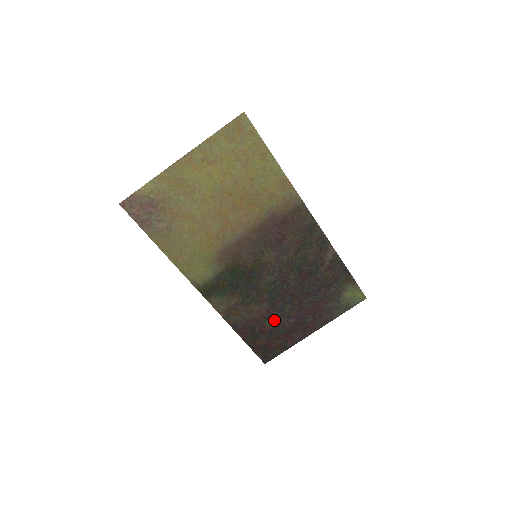
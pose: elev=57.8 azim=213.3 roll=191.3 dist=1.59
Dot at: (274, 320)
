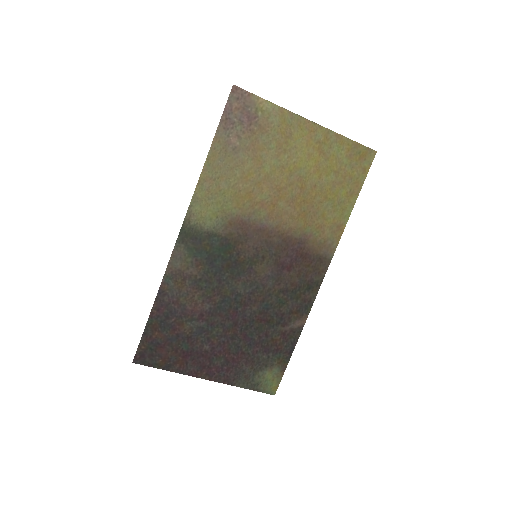
Dot at: (195, 328)
